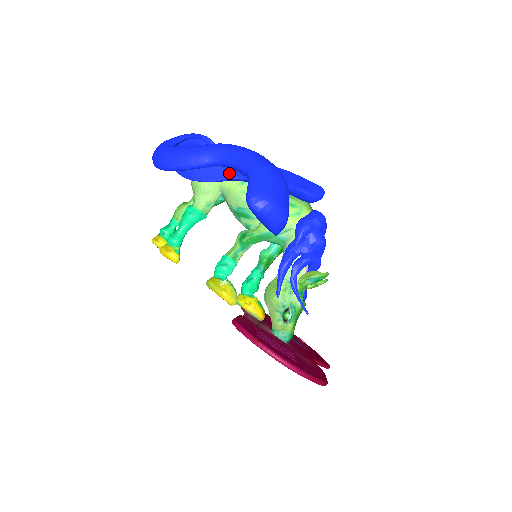
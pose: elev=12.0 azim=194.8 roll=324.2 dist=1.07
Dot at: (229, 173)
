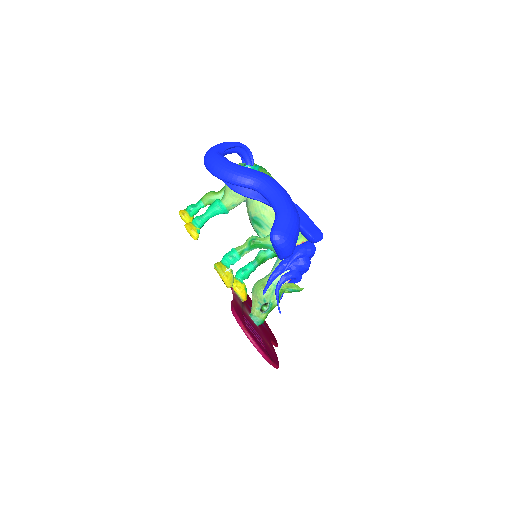
Dot at: (260, 196)
